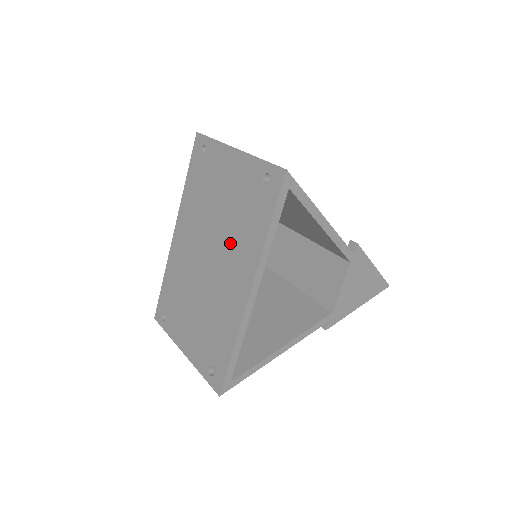
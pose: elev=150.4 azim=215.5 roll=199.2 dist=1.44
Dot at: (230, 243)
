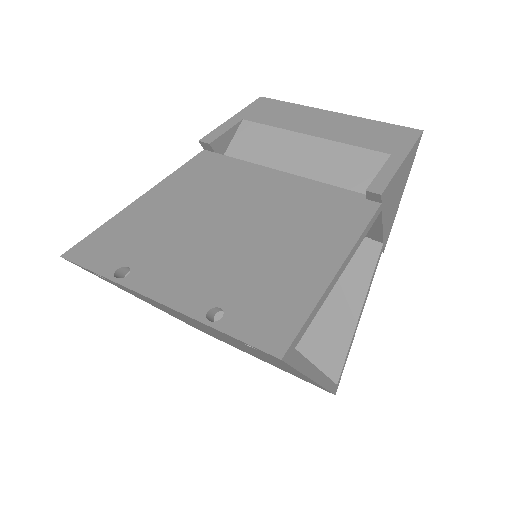
Dot at: occluded
